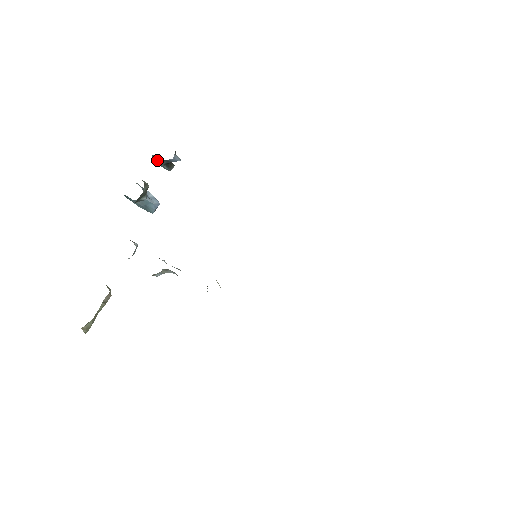
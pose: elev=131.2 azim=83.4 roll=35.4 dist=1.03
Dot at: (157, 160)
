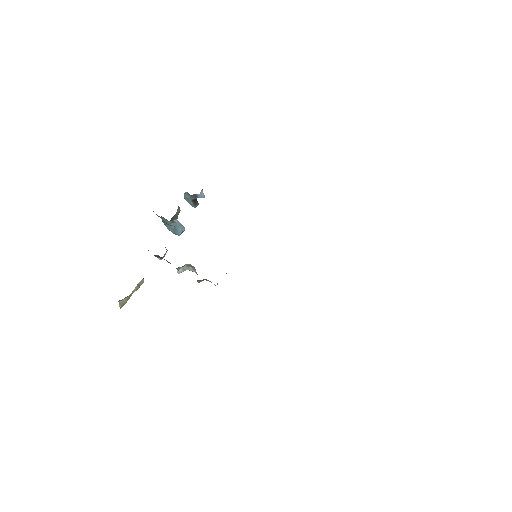
Dot at: (188, 197)
